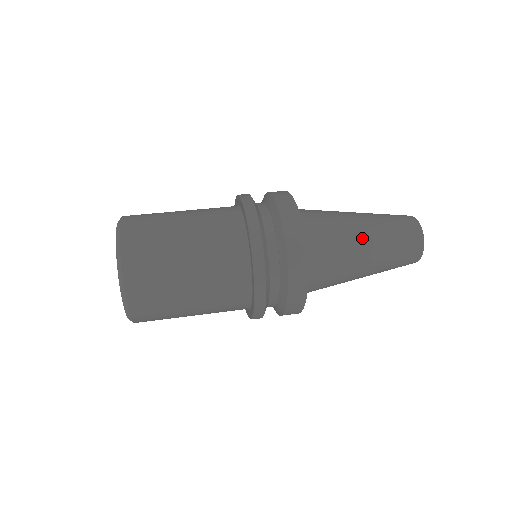
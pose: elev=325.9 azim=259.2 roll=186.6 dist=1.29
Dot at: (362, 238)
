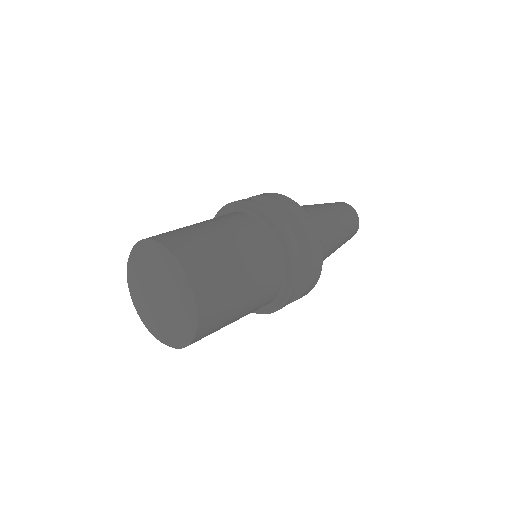
Dot at: (336, 238)
